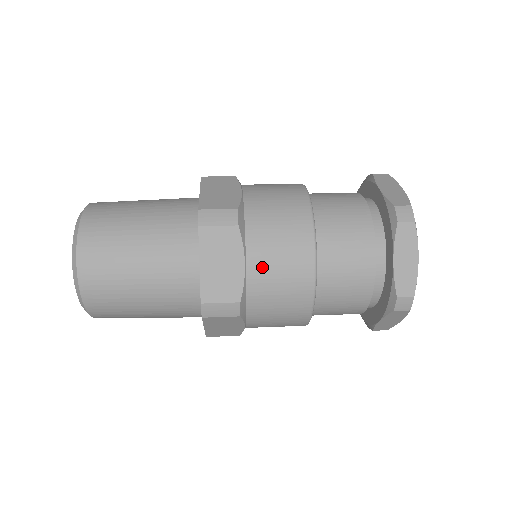
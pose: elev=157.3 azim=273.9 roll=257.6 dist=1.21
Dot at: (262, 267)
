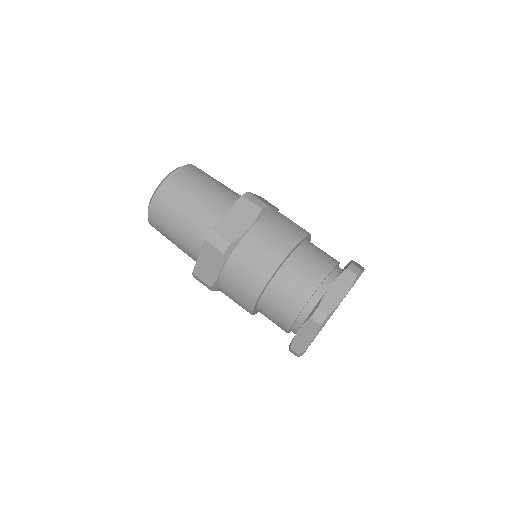
Dot at: (228, 281)
